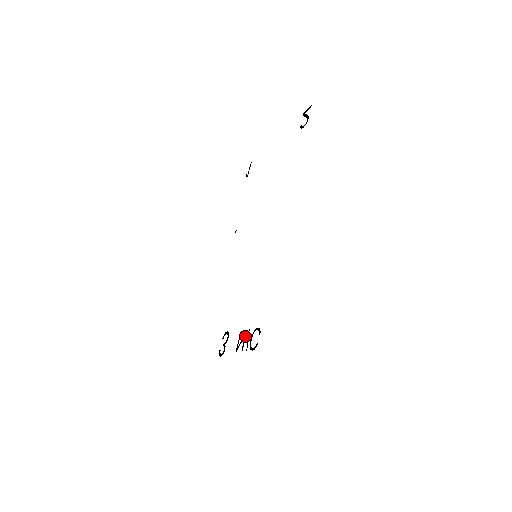
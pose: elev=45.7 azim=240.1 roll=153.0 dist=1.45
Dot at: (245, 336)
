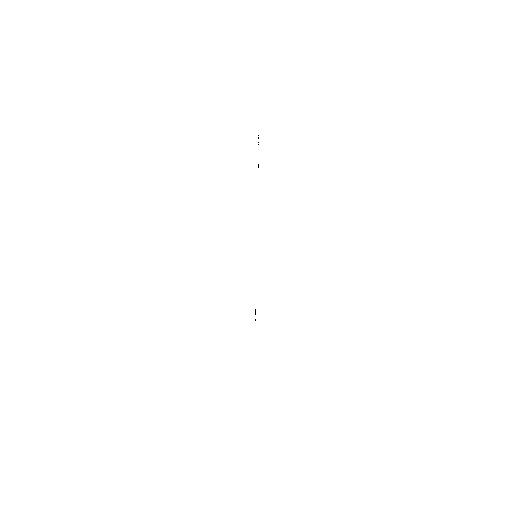
Dot at: occluded
